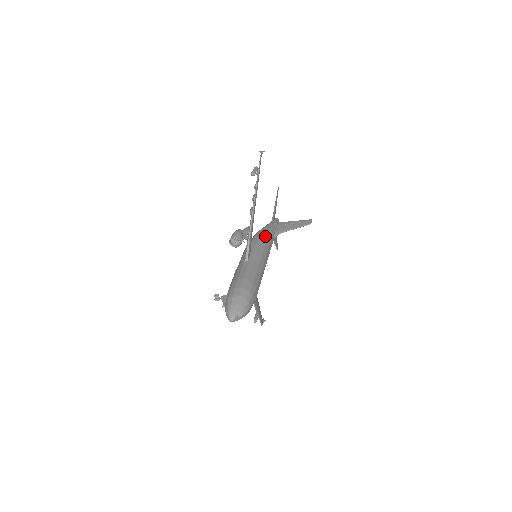
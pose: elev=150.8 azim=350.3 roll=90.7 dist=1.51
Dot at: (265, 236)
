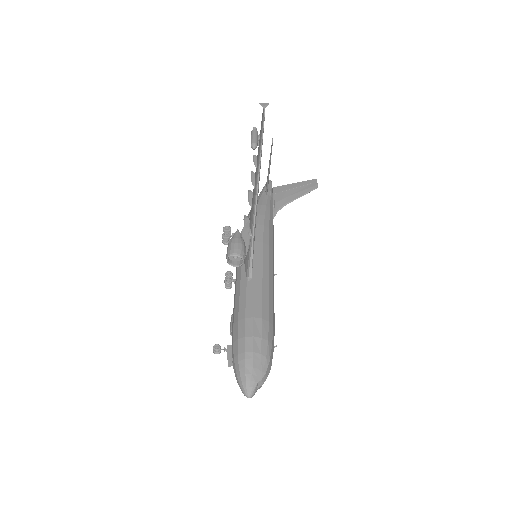
Dot at: (264, 222)
